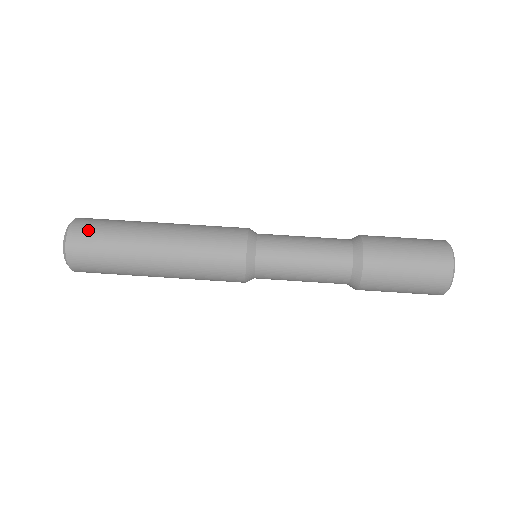
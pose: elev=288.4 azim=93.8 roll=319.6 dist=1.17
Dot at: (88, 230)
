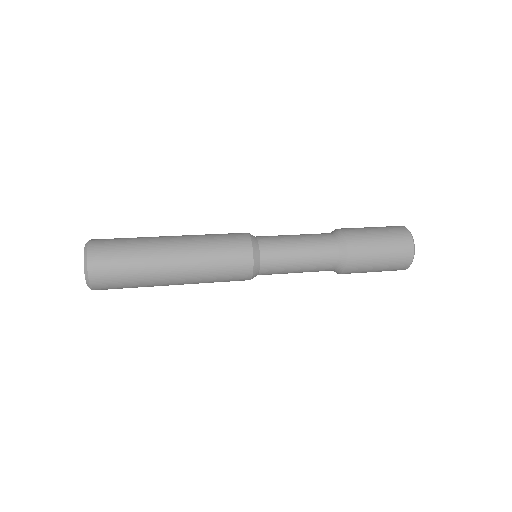
Dot at: occluded
